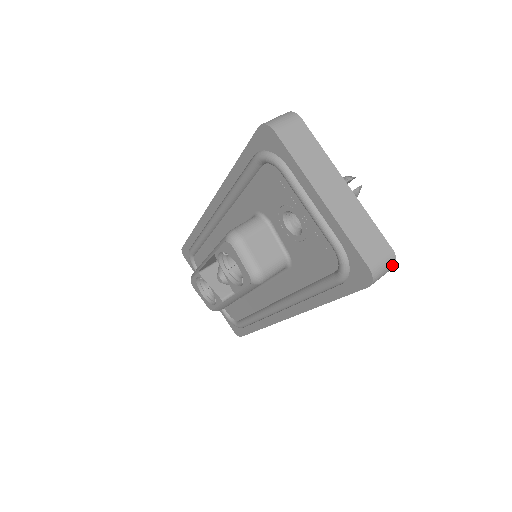
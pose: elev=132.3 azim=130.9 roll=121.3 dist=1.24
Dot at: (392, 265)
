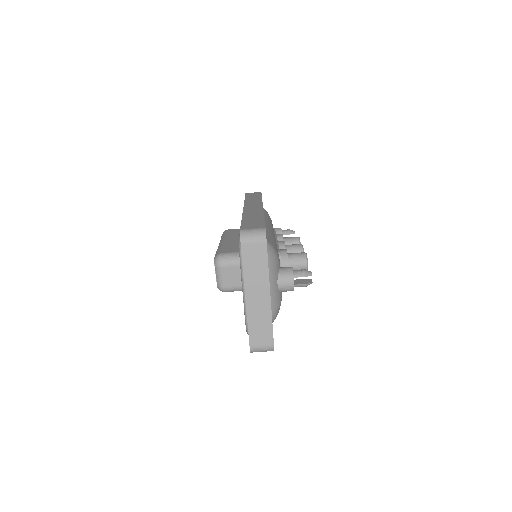
Dot at: occluded
